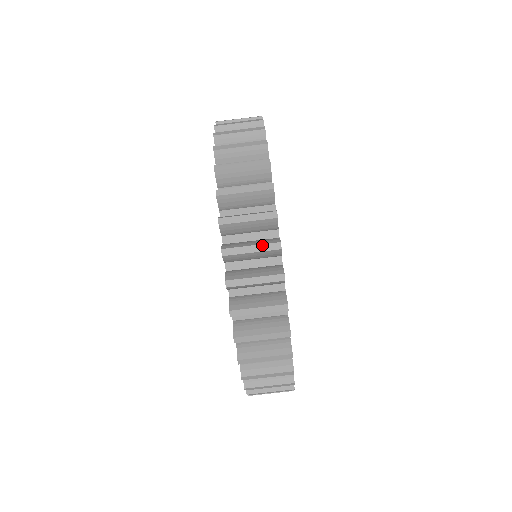
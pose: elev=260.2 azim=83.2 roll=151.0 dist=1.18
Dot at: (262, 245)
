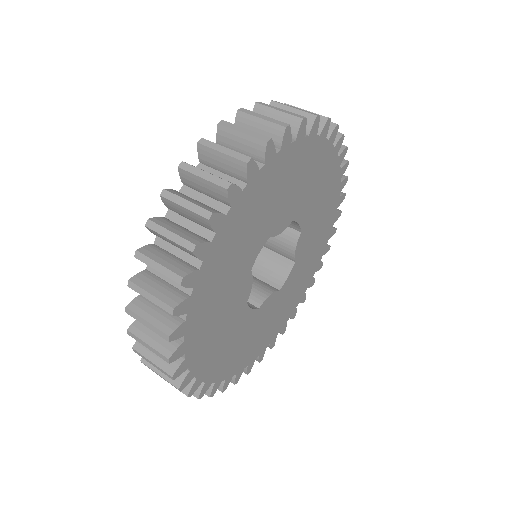
Dot at: (255, 132)
